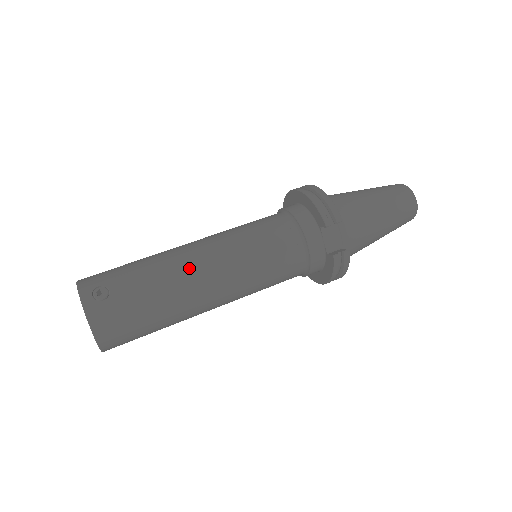
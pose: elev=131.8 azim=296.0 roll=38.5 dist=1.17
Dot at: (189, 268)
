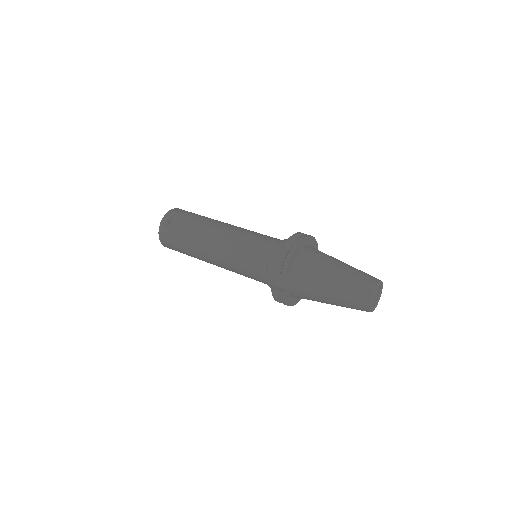
Dot at: (206, 238)
